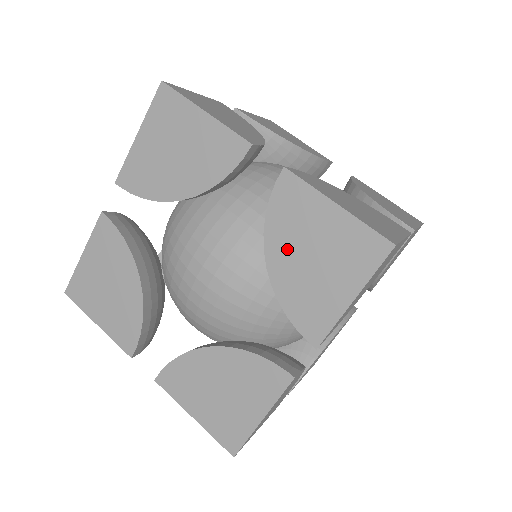
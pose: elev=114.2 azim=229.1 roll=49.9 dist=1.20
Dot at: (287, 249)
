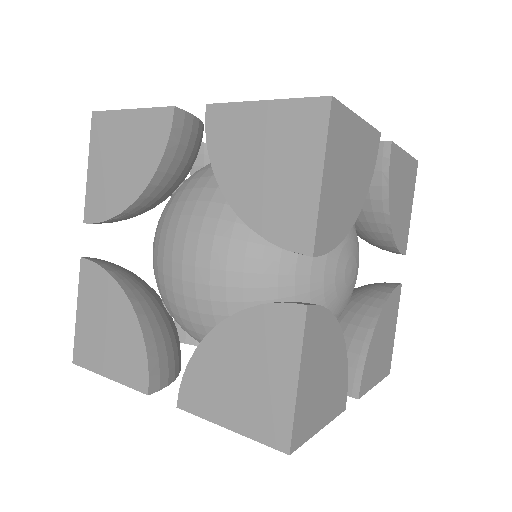
Dot at: occluded
